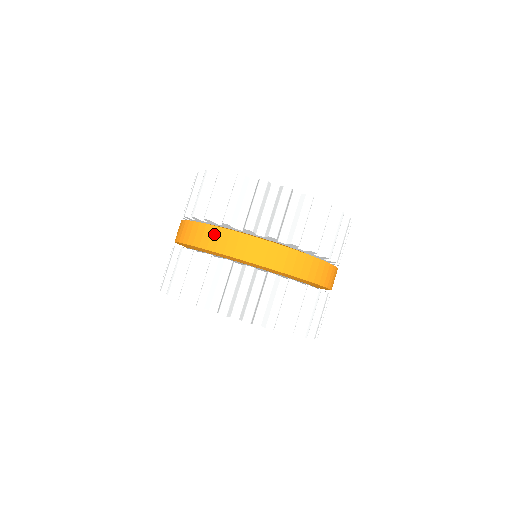
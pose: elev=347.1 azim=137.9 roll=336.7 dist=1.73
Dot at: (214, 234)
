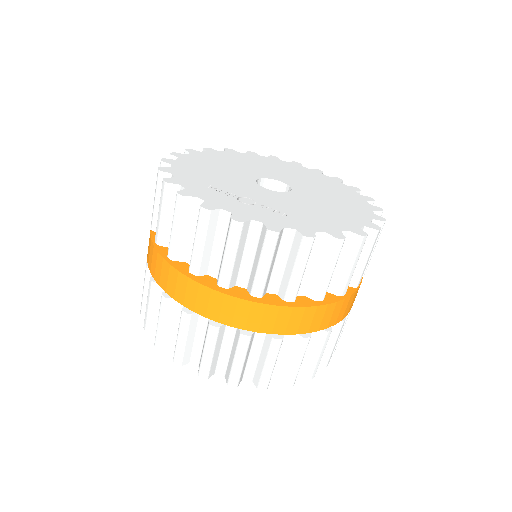
Dot at: (240, 309)
